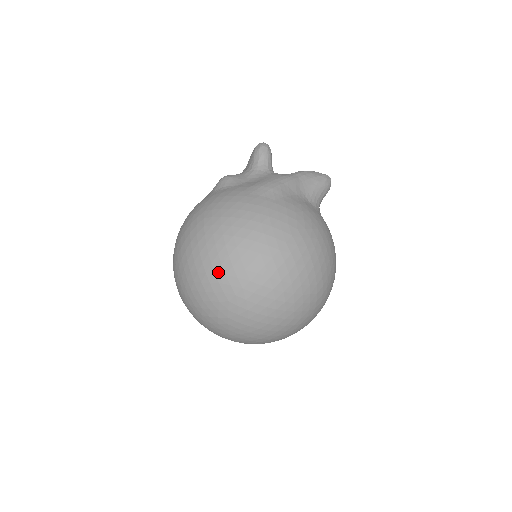
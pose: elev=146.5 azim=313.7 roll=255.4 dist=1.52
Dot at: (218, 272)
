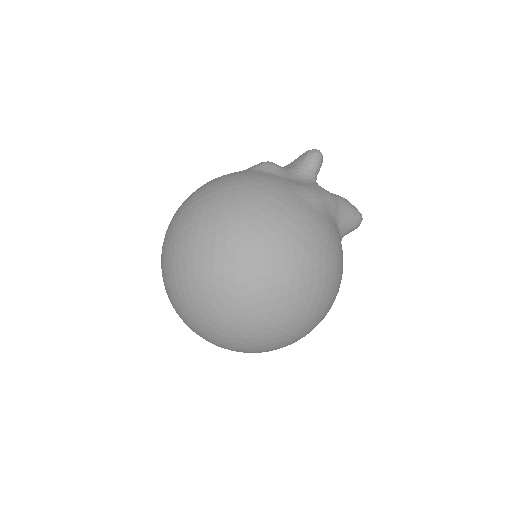
Dot at: (230, 252)
